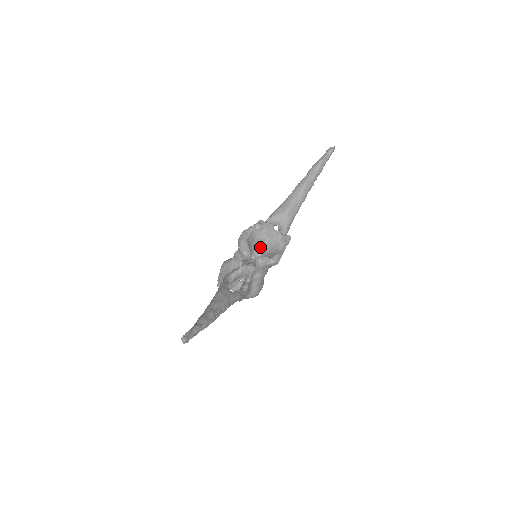
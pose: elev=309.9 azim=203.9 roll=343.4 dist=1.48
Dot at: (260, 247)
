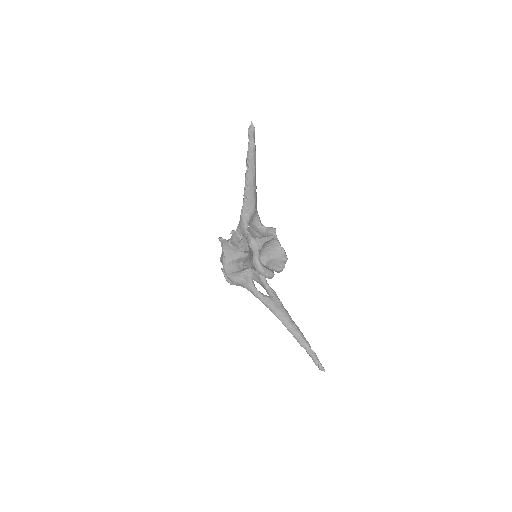
Dot at: occluded
